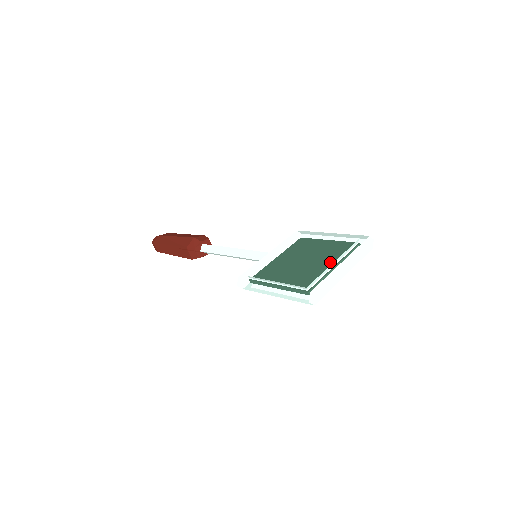
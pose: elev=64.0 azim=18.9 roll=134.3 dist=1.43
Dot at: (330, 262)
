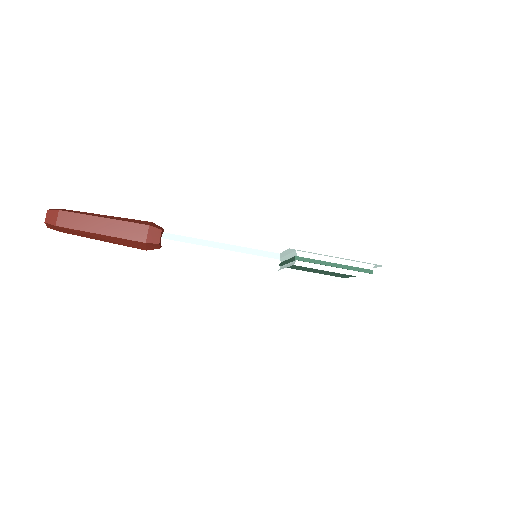
Dot at: occluded
